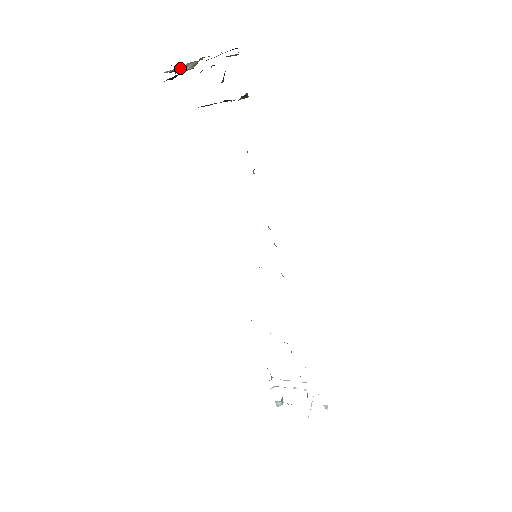
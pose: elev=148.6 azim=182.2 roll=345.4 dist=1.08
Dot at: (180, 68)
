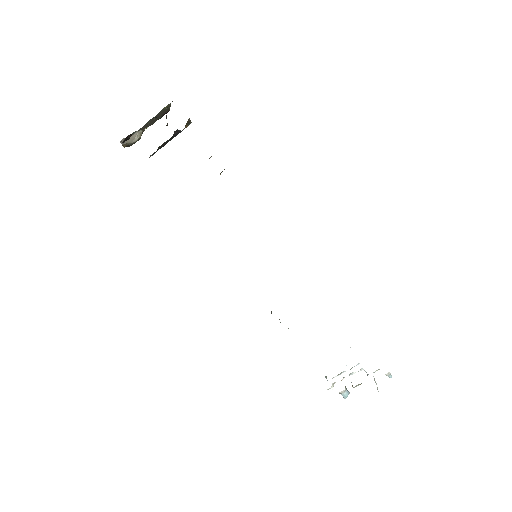
Dot at: (131, 139)
